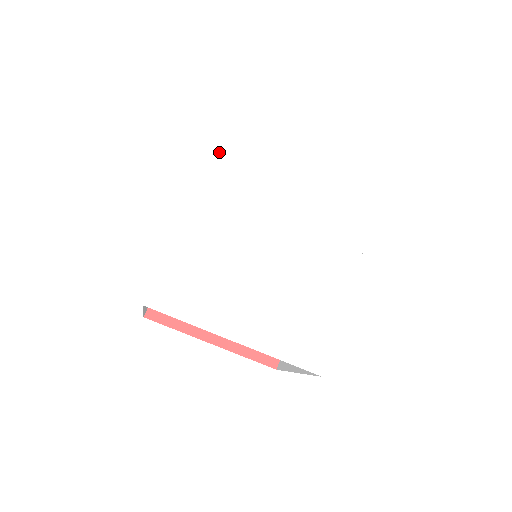
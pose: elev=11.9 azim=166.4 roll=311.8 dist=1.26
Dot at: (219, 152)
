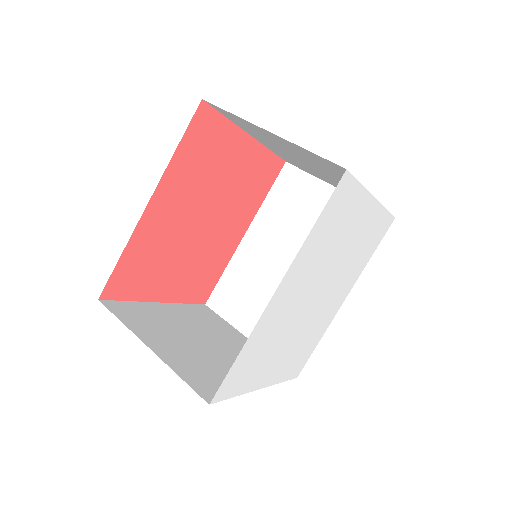
Dot at: (319, 223)
